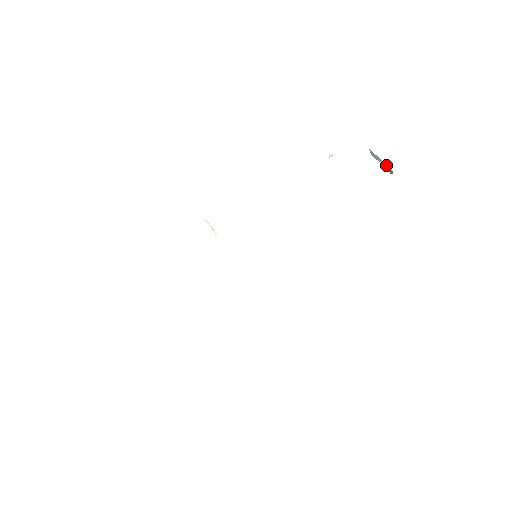
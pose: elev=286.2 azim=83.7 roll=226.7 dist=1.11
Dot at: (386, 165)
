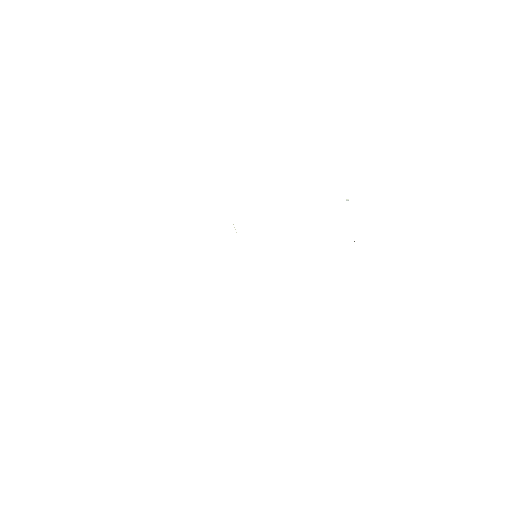
Dot at: occluded
